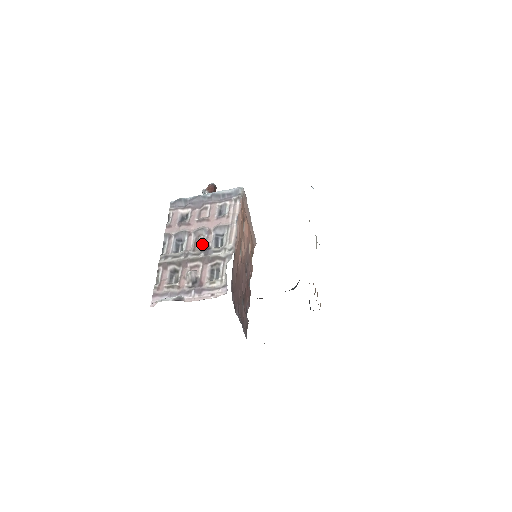
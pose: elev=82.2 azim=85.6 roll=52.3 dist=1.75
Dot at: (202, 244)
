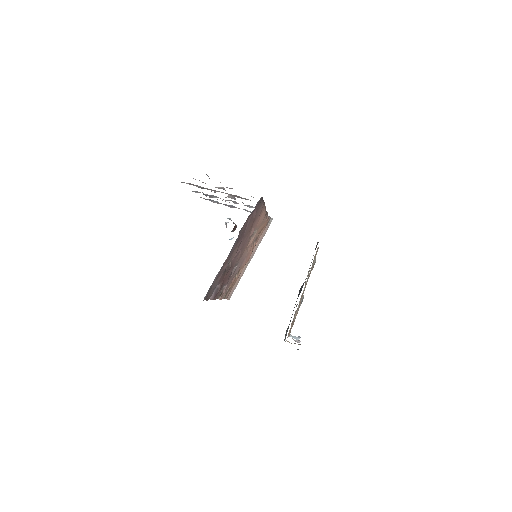
Dot at: (234, 197)
